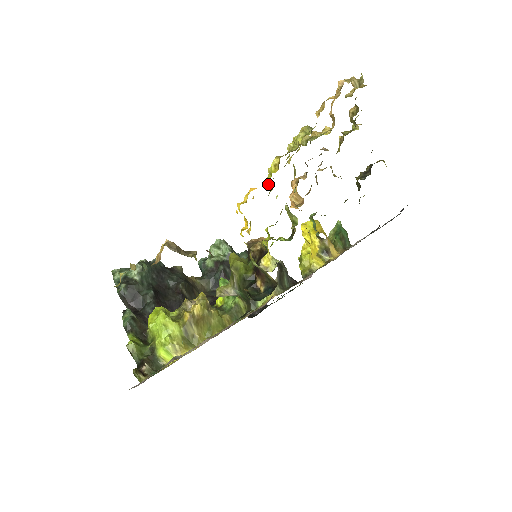
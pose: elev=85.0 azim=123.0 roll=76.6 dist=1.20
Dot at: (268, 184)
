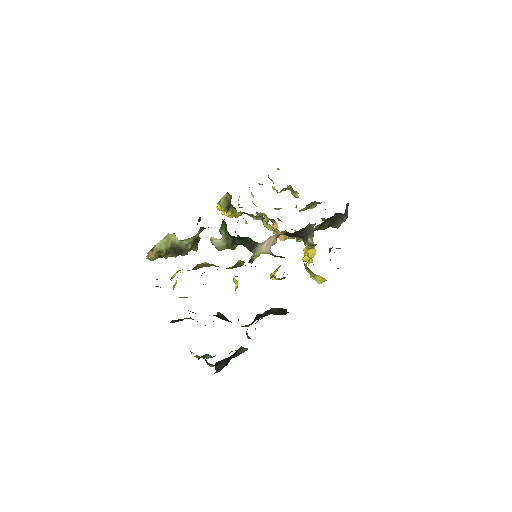
Dot at: (238, 205)
